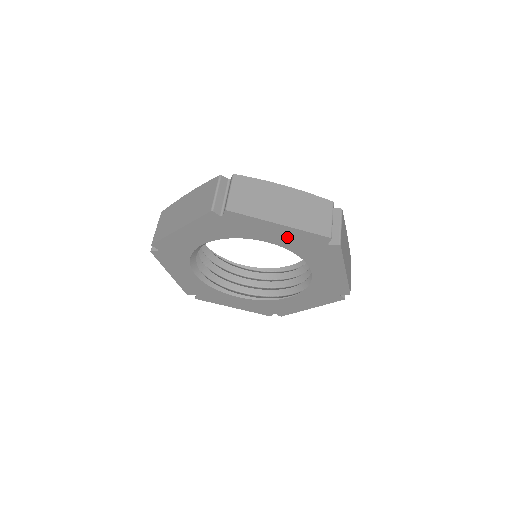
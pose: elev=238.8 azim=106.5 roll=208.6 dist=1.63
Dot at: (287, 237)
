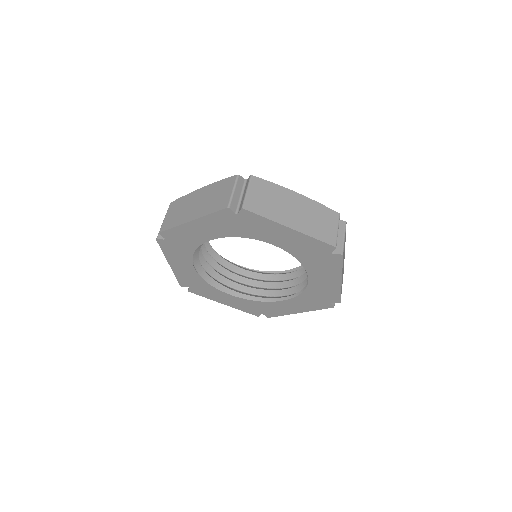
Dot at: (211, 227)
